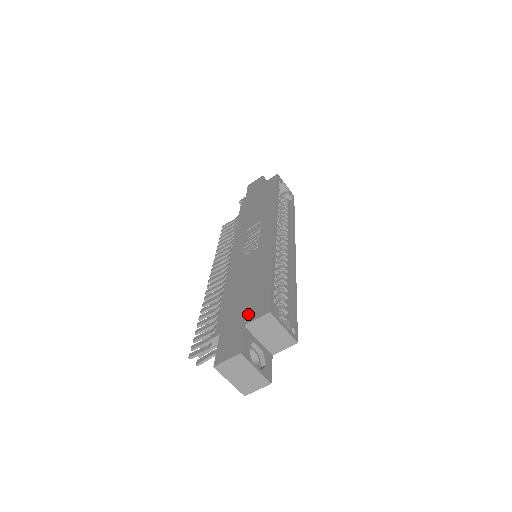
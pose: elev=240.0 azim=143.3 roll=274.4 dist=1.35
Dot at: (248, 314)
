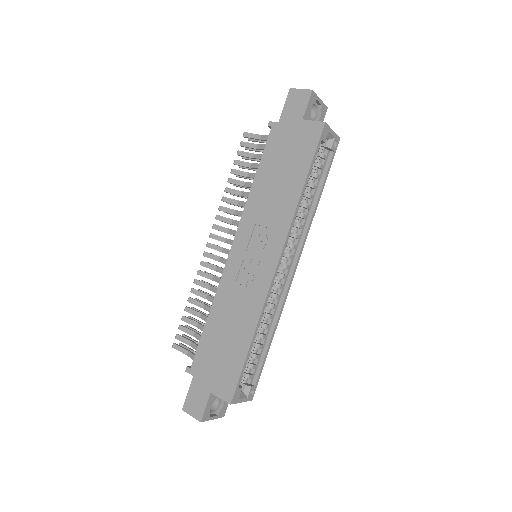
Dot at: (217, 383)
